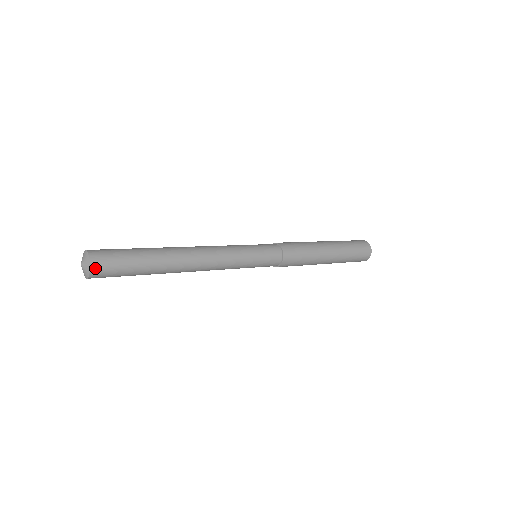
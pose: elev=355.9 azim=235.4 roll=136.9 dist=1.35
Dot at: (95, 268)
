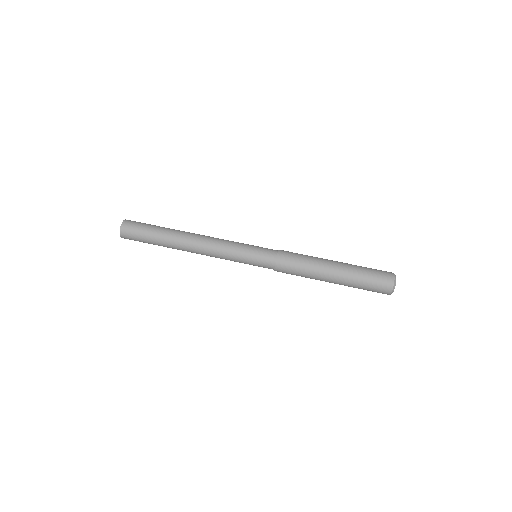
Dot at: (123, 235)
